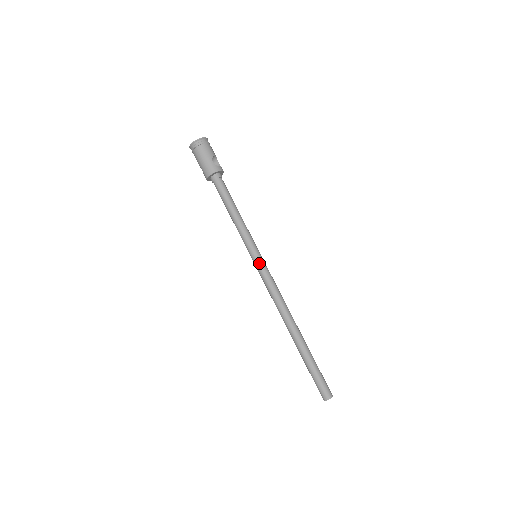
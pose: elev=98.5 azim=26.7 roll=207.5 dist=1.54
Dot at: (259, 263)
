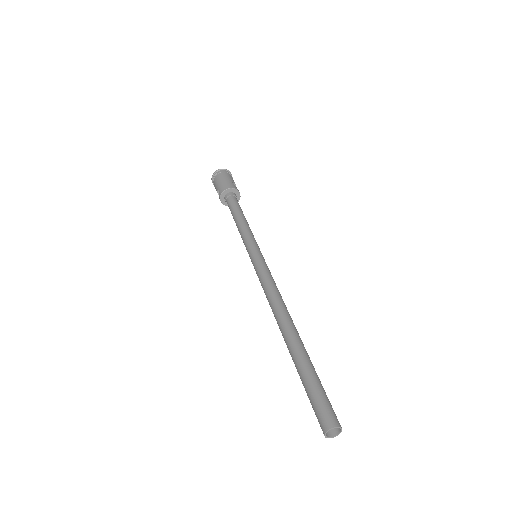
Dot at: (259, 257)
